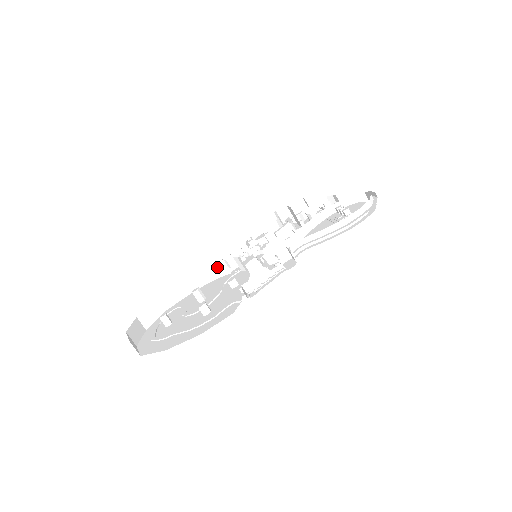
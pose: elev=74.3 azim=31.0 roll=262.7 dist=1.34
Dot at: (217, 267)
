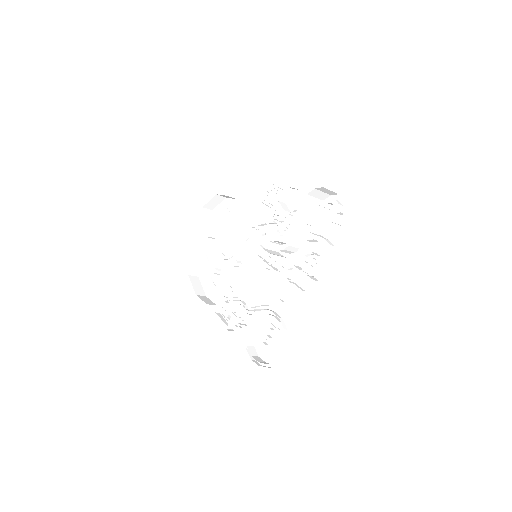
Dot at: occluded
